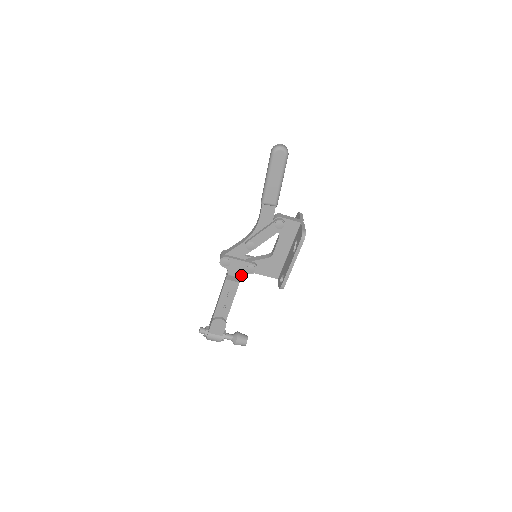
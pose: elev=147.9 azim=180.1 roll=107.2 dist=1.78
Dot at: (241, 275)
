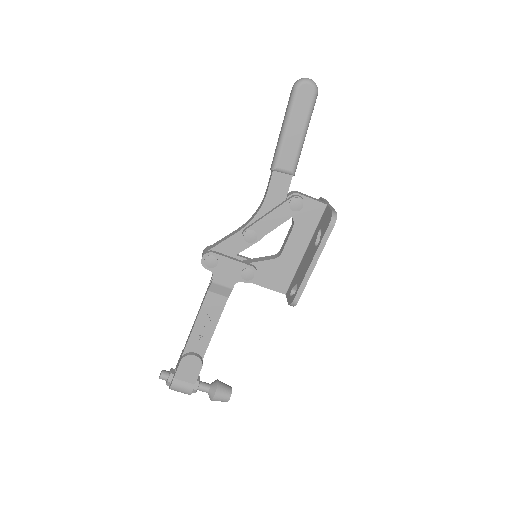
Dot at: (232, 284)
